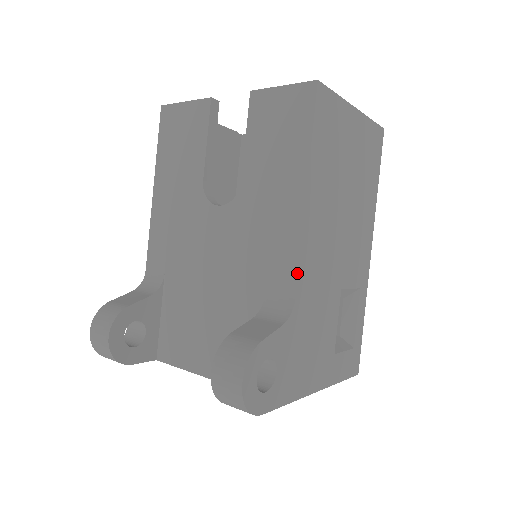
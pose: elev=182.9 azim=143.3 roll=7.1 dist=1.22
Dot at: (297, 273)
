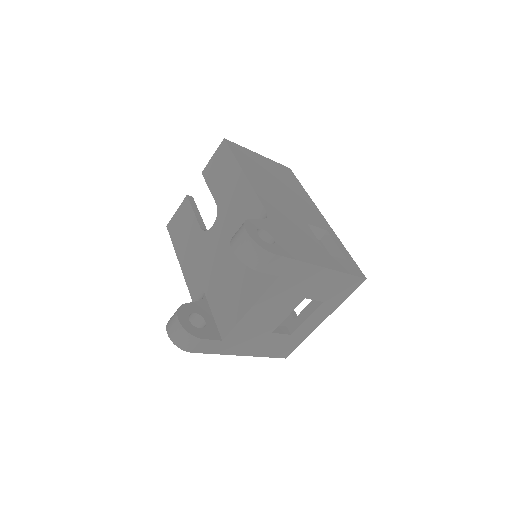
Dot at: (260, 202)
